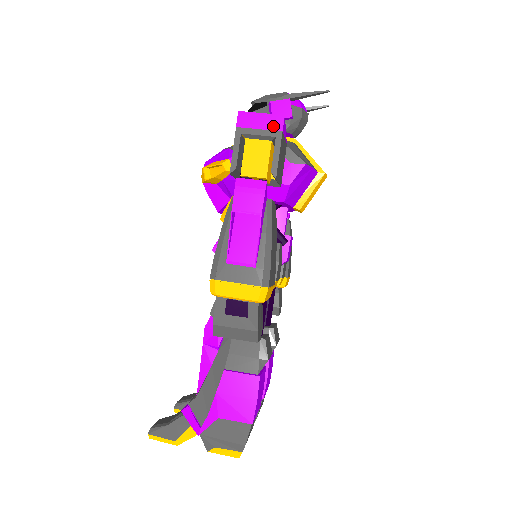
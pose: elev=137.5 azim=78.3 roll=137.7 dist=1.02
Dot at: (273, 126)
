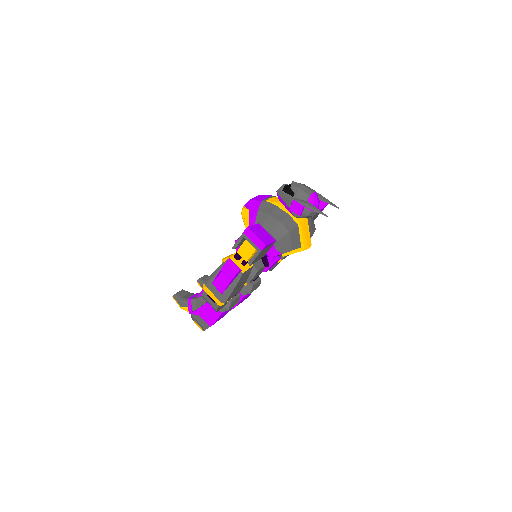
Dot at: (258, 245)
